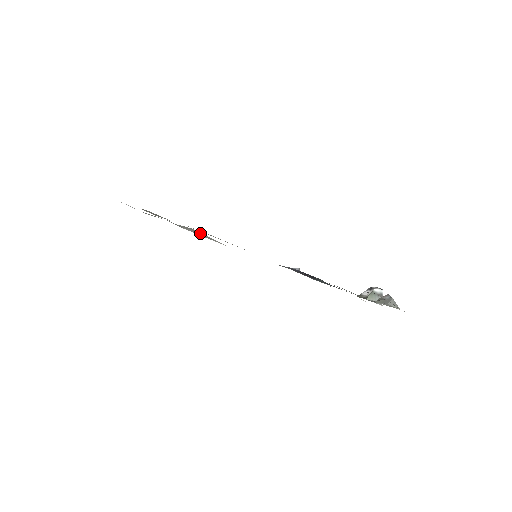
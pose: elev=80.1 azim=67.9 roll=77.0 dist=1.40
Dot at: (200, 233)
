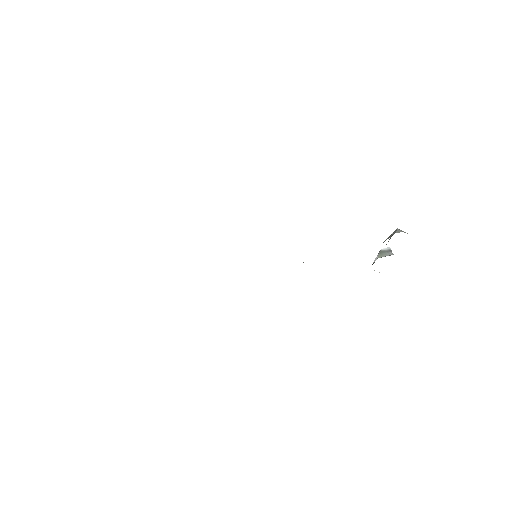
Dot at: occluded
